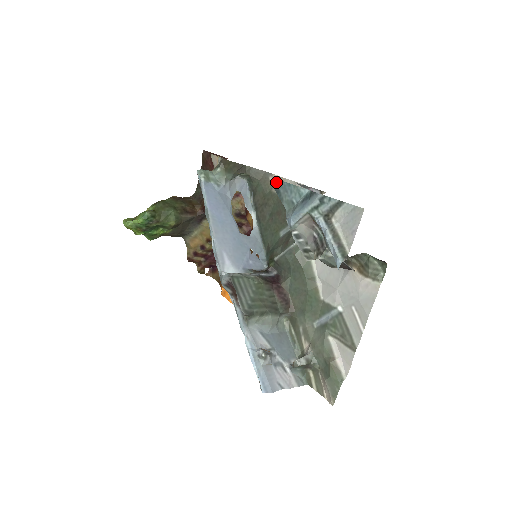
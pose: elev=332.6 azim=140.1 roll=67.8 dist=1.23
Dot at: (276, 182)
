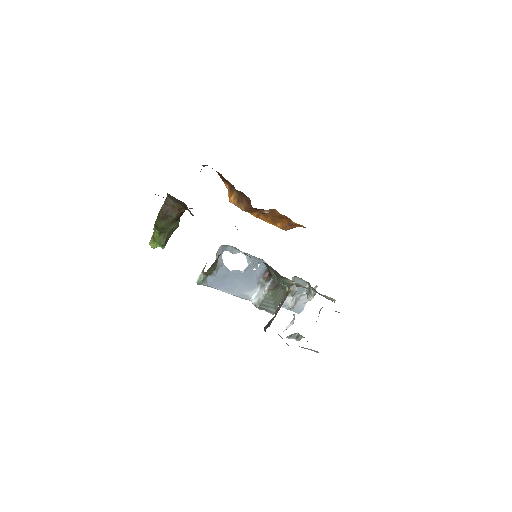
Dot at: occluded
